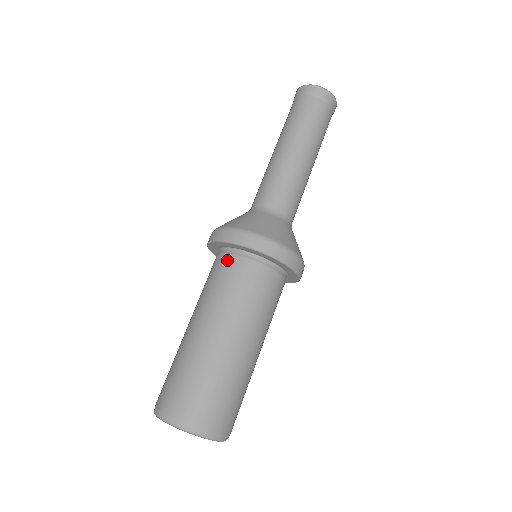
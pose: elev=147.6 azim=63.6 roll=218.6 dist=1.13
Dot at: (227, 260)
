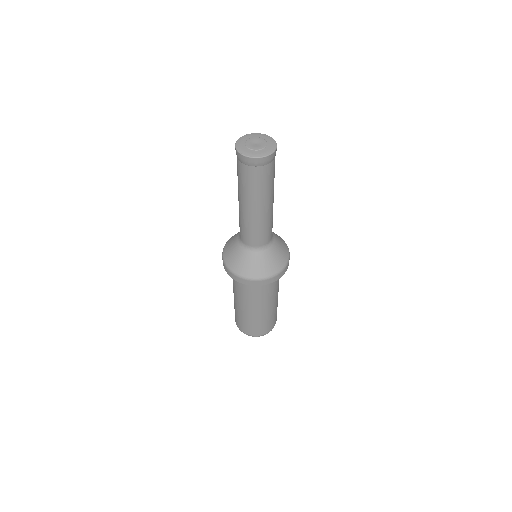
Dot at: occluded
